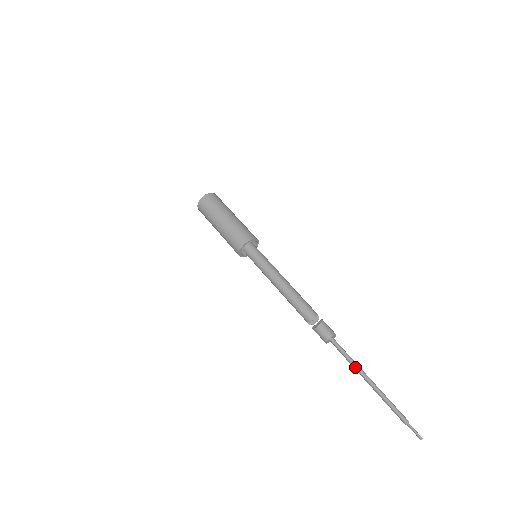
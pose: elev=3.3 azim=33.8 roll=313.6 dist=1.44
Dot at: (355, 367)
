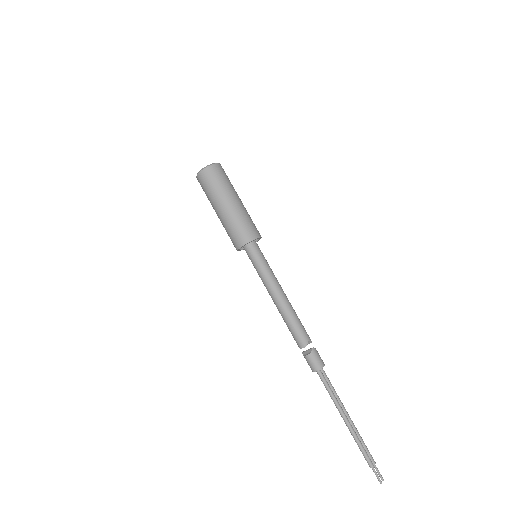
Dot at: (335, 405)
